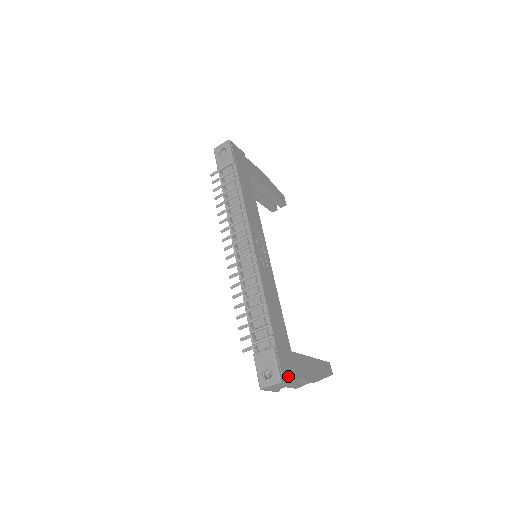
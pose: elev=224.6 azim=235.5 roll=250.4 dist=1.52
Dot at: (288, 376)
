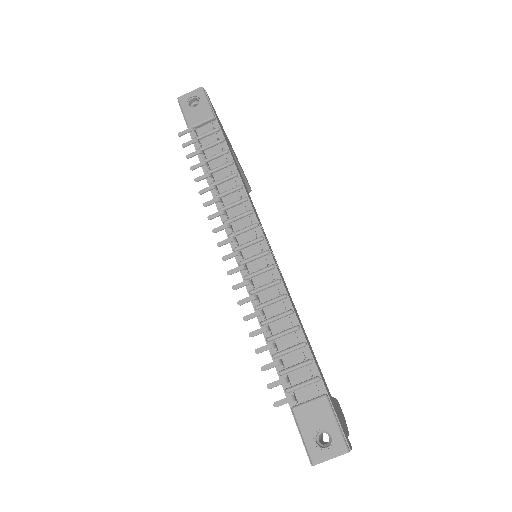
Dot at: (347, 438)
